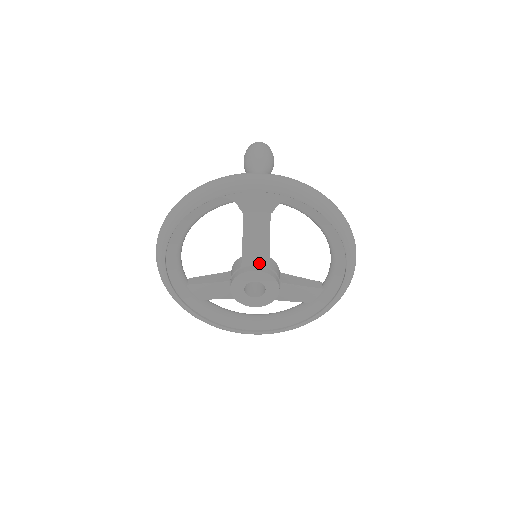
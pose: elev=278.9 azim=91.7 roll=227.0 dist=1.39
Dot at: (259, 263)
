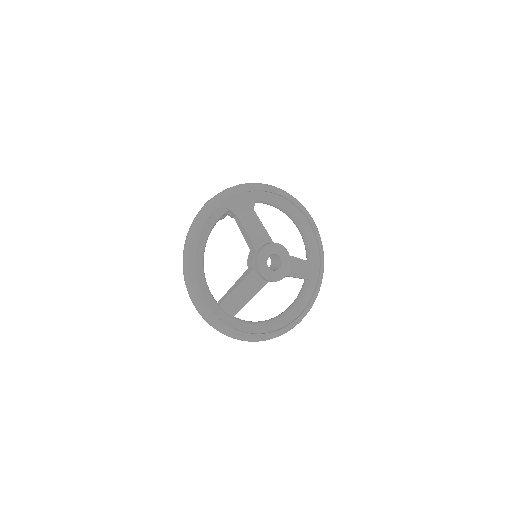
Dot at: (266, 242)
